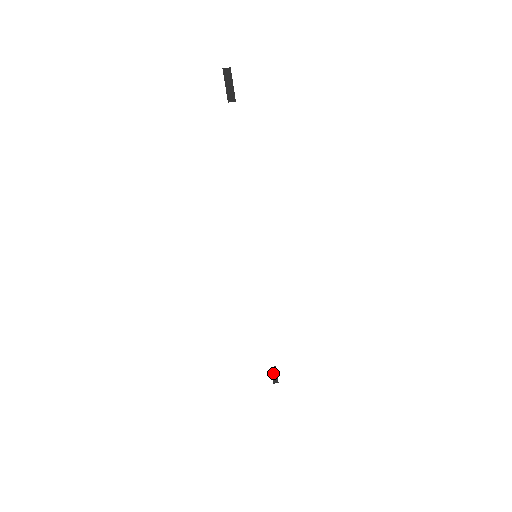
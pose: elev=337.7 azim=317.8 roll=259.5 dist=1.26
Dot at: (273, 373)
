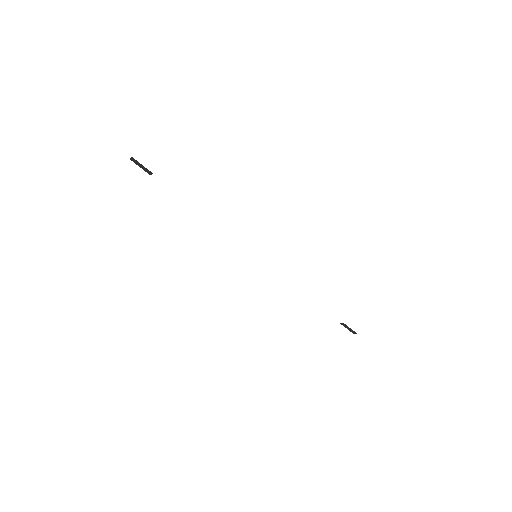
Dot at: (346, 327)
